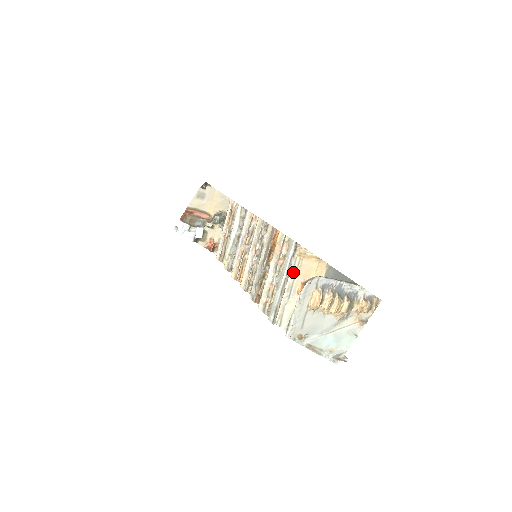
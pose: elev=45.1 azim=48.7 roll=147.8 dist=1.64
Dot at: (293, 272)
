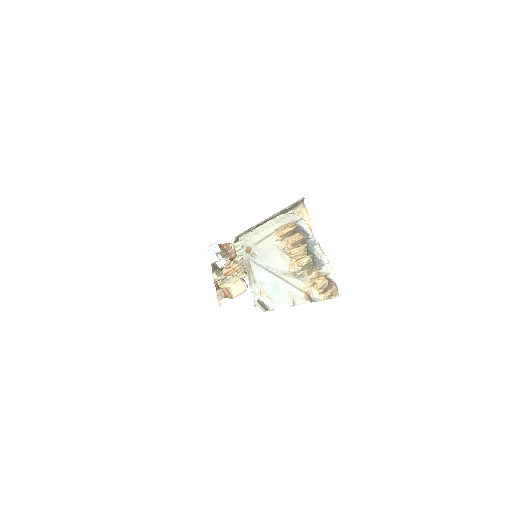
Dot at: occluded
